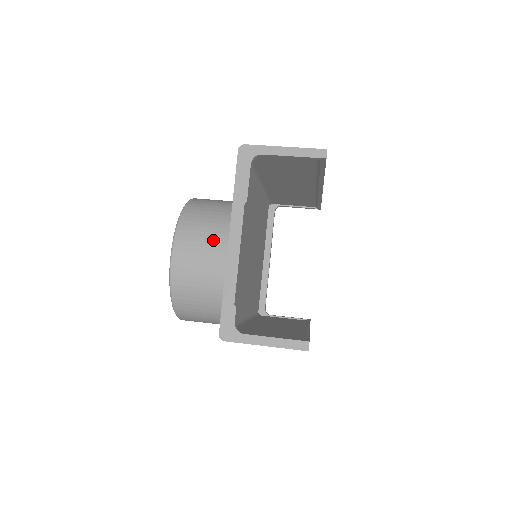
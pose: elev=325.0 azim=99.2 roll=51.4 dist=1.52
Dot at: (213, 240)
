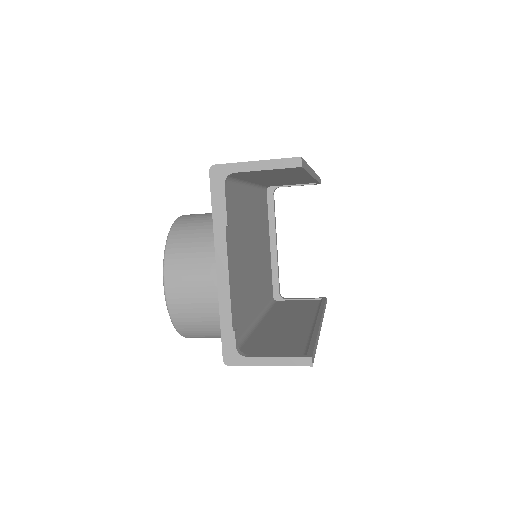
Dot at: (202, 266)
